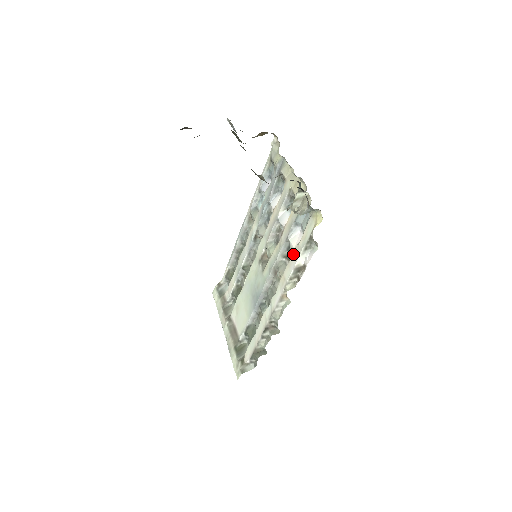
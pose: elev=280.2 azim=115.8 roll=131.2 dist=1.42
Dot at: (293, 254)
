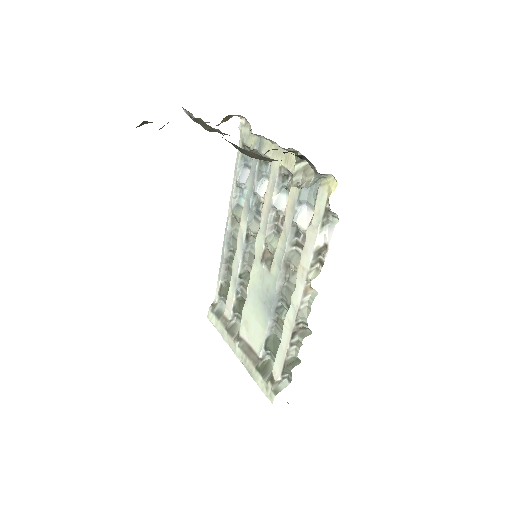
Dot at: (307, 237)
